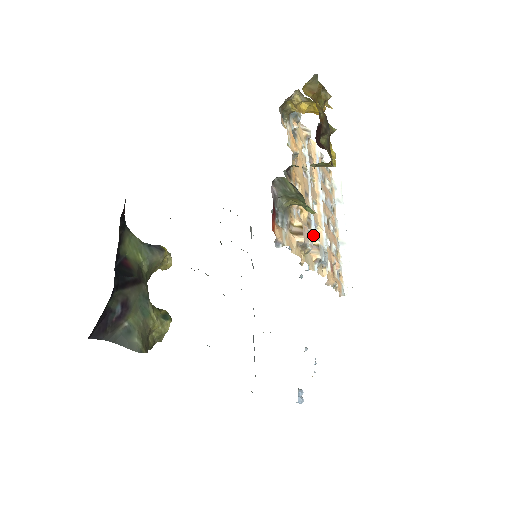
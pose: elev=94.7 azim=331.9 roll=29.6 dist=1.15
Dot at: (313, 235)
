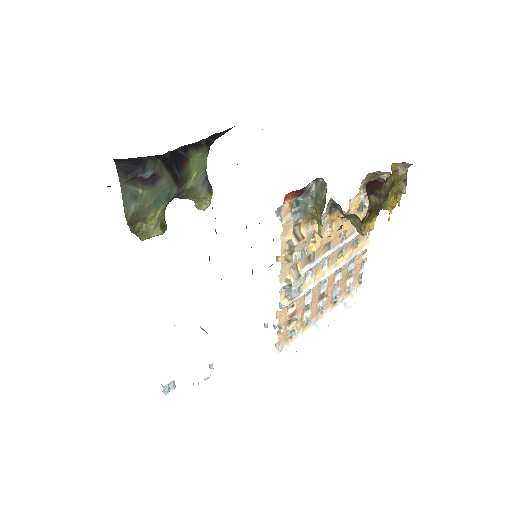
Dot at: (305, 269)
